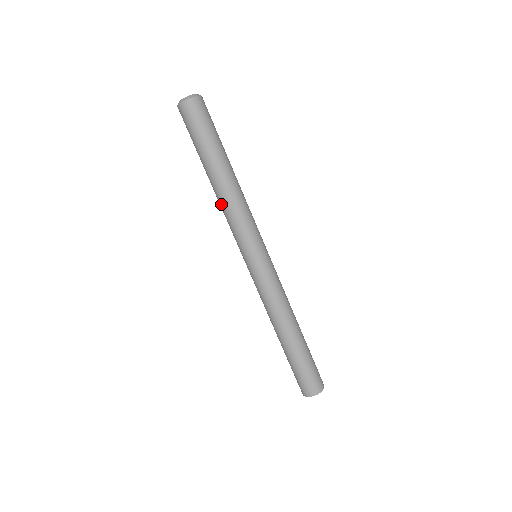
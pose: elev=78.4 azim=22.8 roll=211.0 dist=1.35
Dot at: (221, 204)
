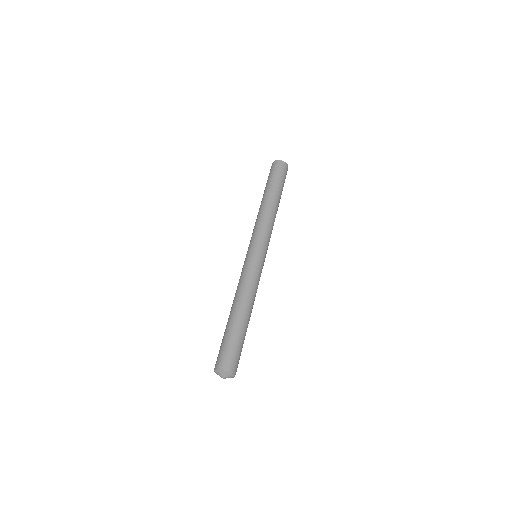
Dot at: (261, 213)
